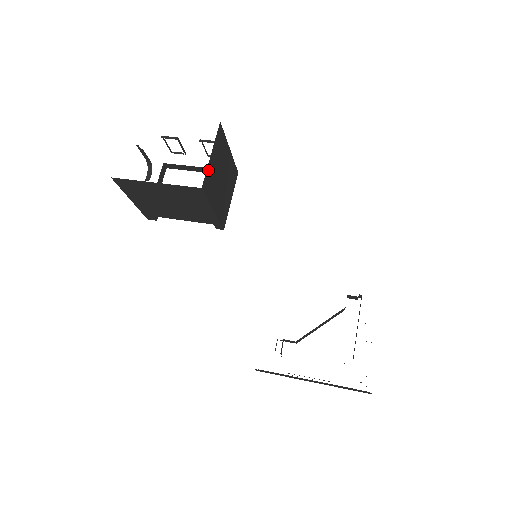
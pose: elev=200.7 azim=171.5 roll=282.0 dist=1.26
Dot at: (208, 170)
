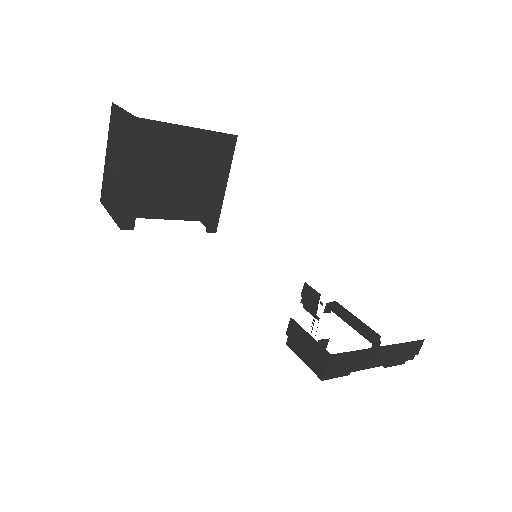
Dot at: occluded
